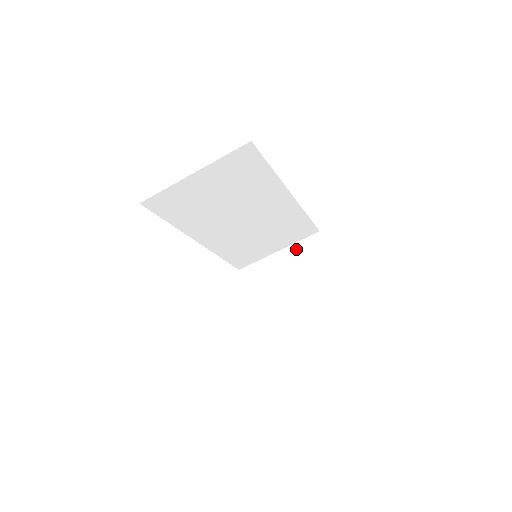
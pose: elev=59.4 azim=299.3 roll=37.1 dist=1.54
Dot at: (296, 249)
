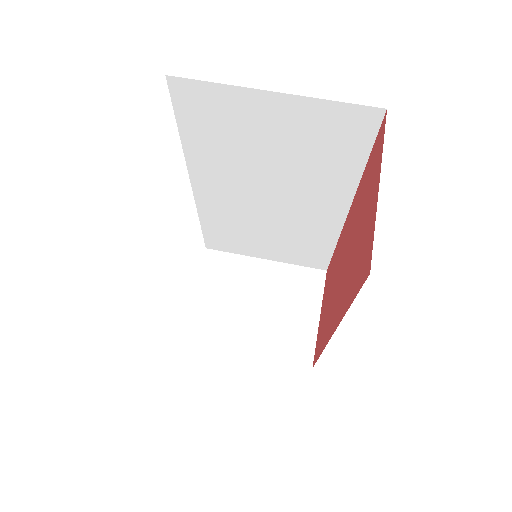
Dot at: (288, 271)
